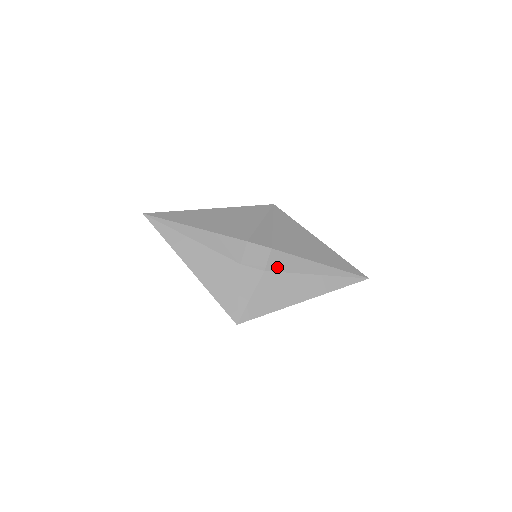
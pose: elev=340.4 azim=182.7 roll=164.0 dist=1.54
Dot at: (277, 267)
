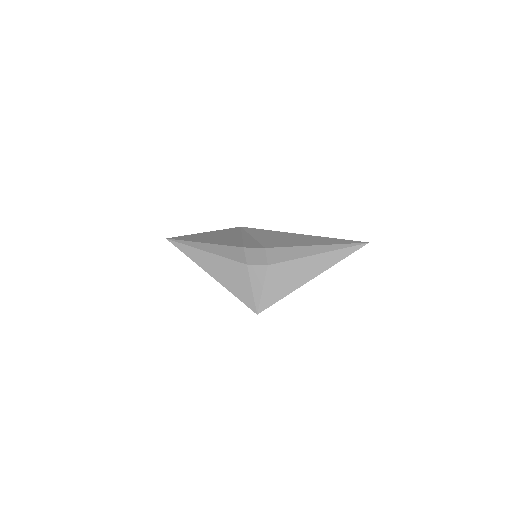
Dot at: (277, 259)
